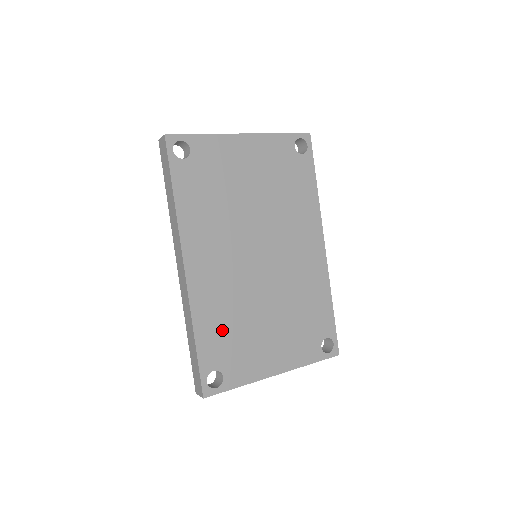
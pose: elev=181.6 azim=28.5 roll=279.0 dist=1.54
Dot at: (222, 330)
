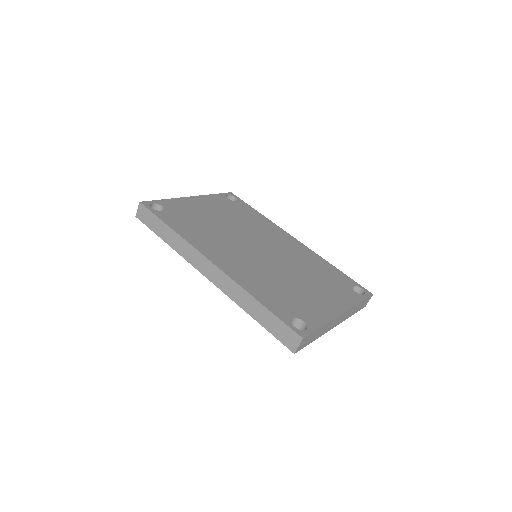
Dot at: (273, 293)
